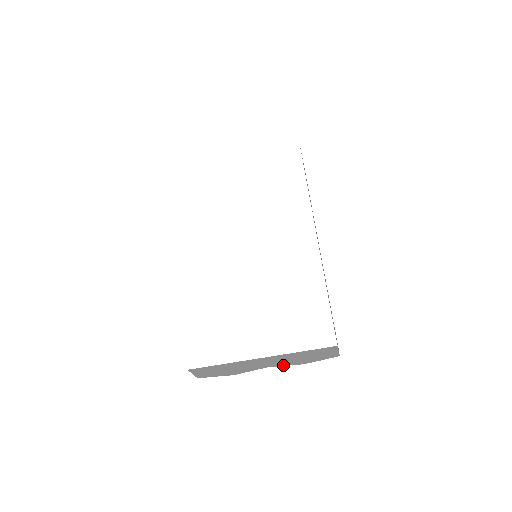
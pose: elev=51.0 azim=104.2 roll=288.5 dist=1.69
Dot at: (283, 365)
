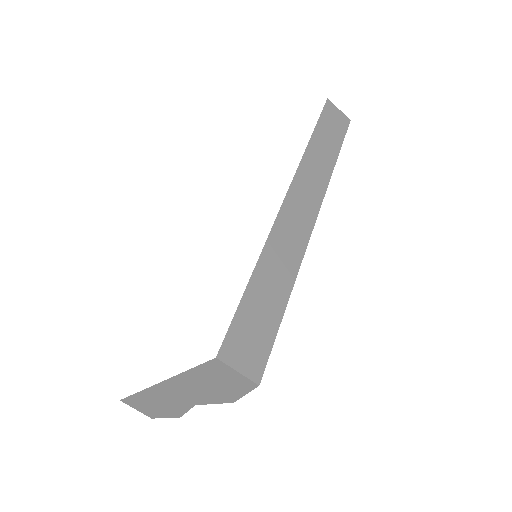
Dot at: (209, 402)
